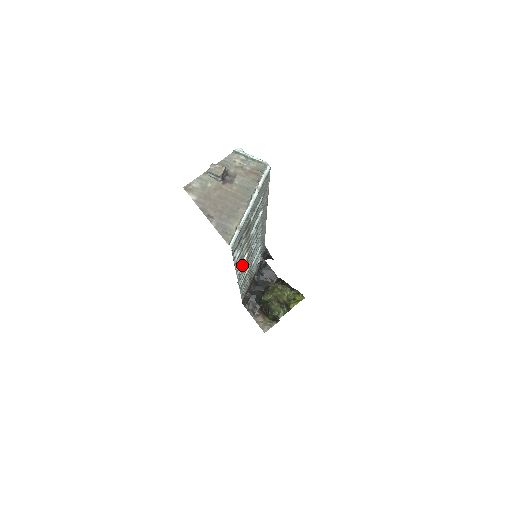
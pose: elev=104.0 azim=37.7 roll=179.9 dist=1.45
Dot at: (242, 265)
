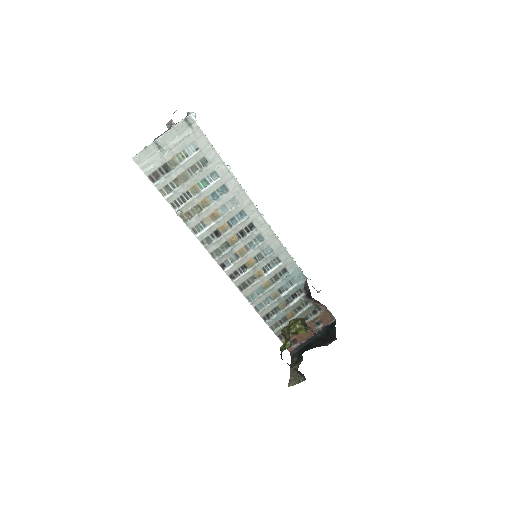
Dot at: (205, 231)
